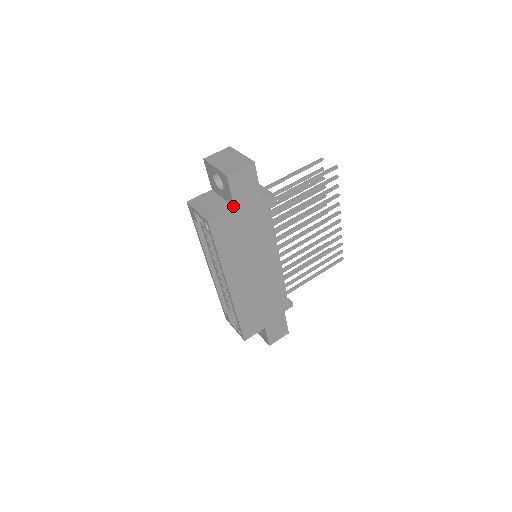
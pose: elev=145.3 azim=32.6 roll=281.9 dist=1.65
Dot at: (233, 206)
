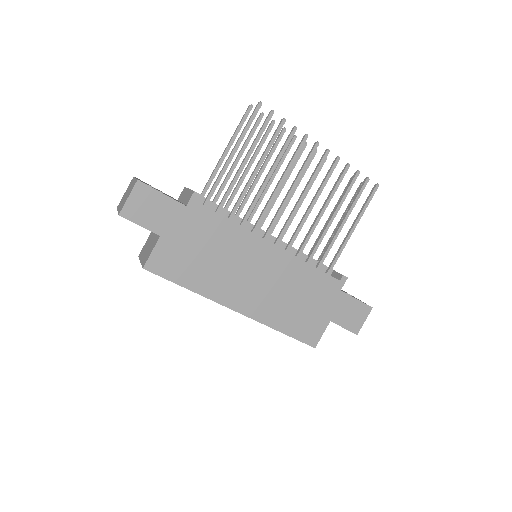
Dot at: (159, 235)
